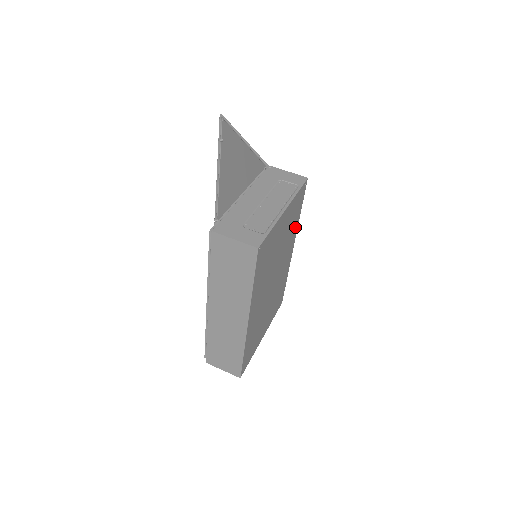
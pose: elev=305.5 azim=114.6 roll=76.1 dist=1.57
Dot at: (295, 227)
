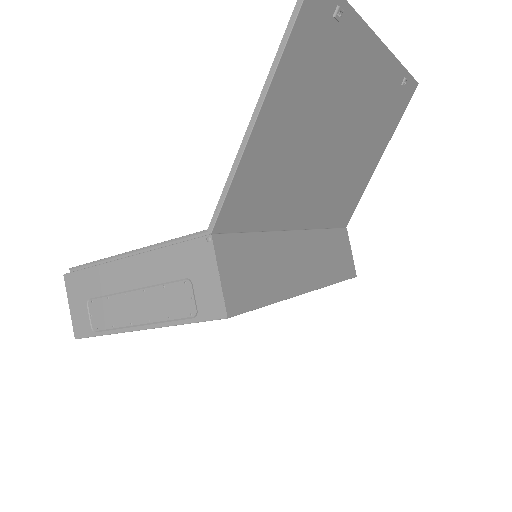
Dot at: occluded
